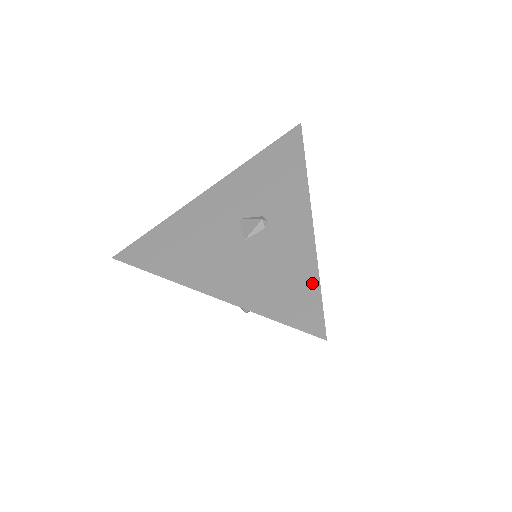
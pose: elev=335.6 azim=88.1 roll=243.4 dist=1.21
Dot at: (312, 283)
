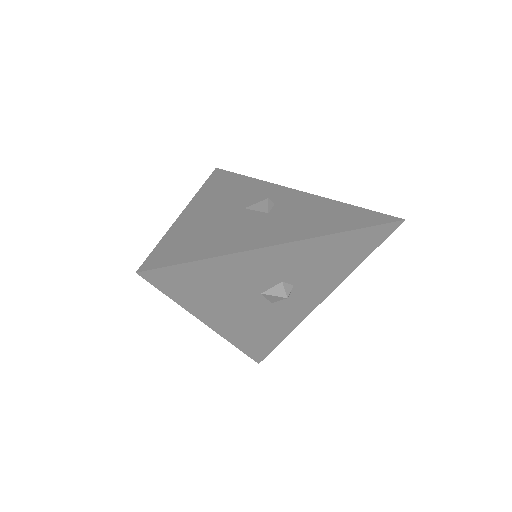
Dot at: (352, 208)
